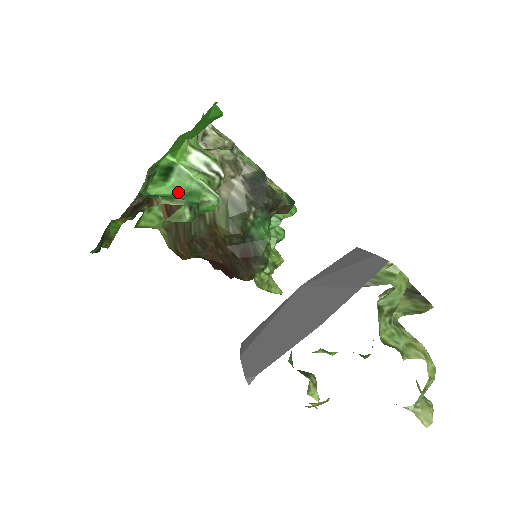
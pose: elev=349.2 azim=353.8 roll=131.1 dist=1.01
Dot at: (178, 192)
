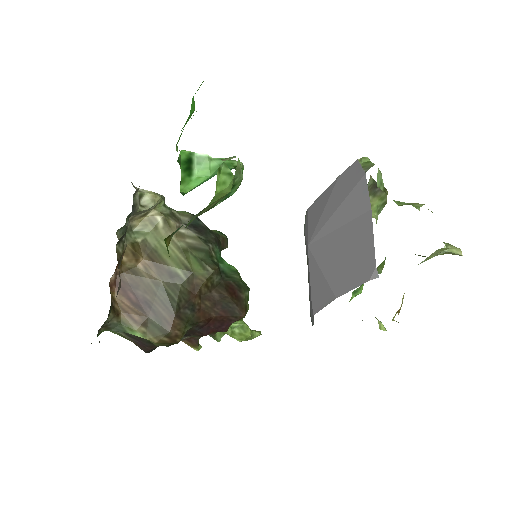
Dot at: (207, 177)
